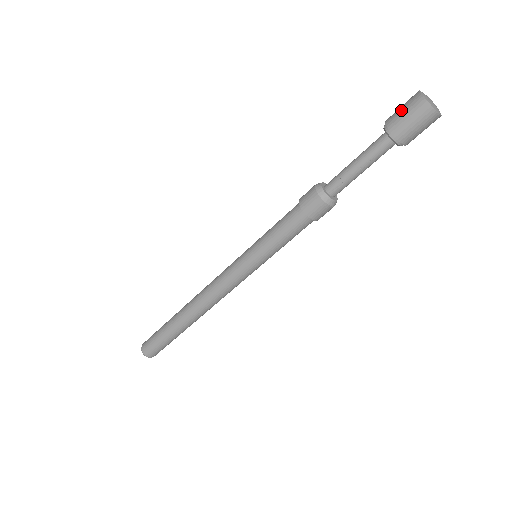
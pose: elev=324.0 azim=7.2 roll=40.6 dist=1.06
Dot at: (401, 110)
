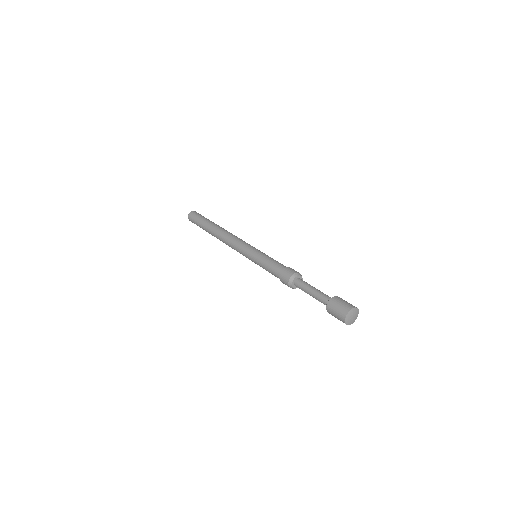
Dot at: (335, 310)
